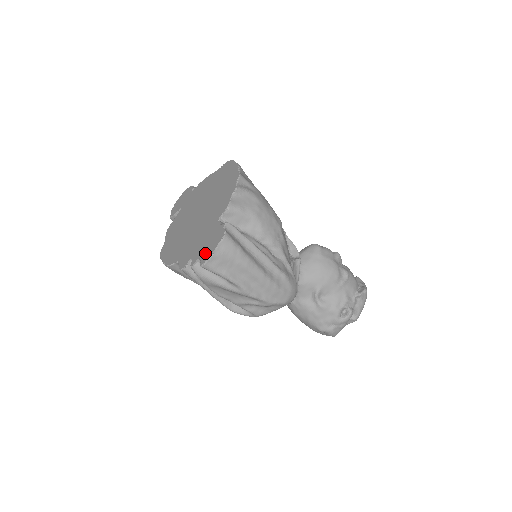
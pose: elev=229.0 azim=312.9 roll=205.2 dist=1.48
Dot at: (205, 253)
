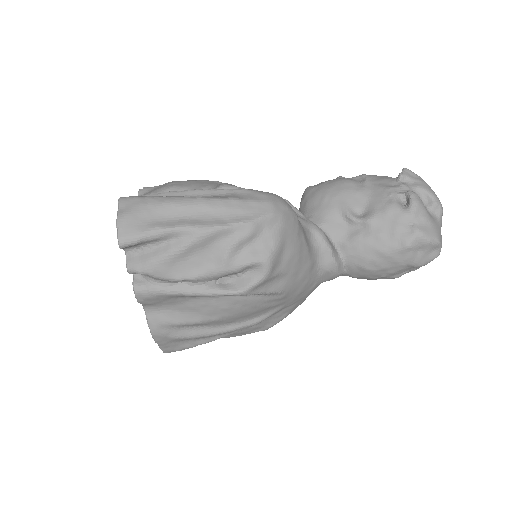
Dot at: occluded
